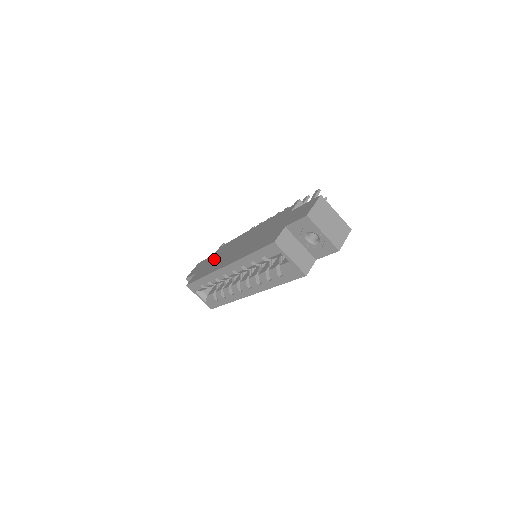
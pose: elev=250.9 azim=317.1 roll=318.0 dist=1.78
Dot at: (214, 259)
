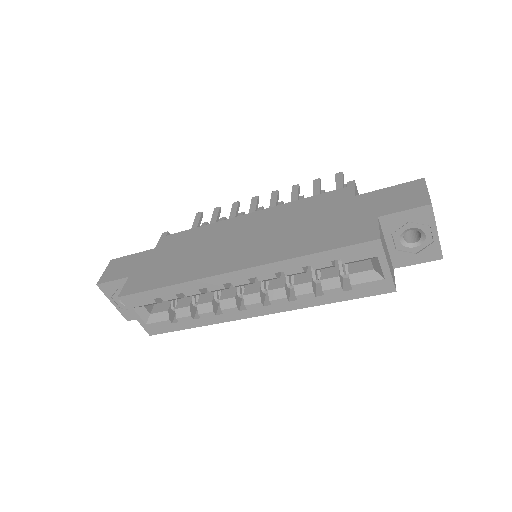
Dot at: (172, 256)
